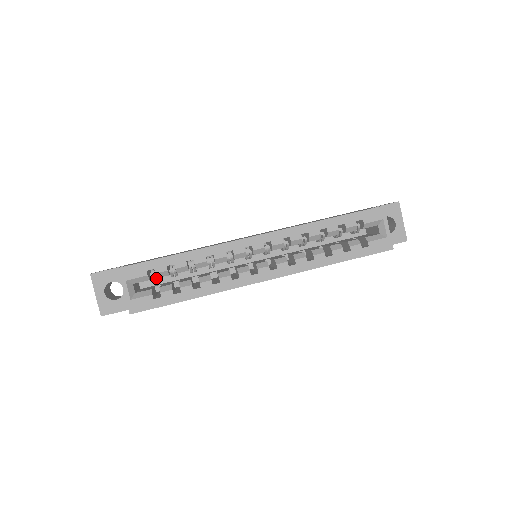
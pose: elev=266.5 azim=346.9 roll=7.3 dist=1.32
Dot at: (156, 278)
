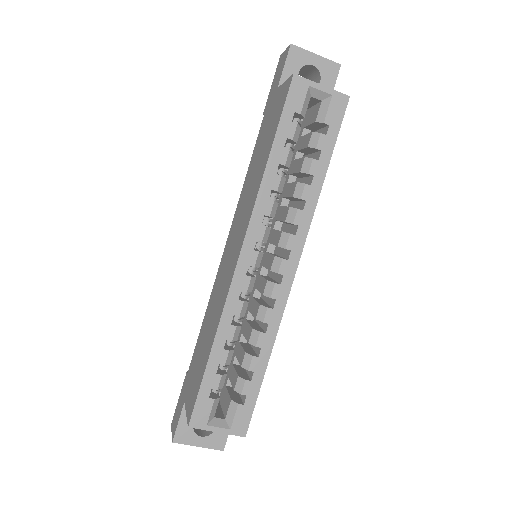
Dot at: occluded
